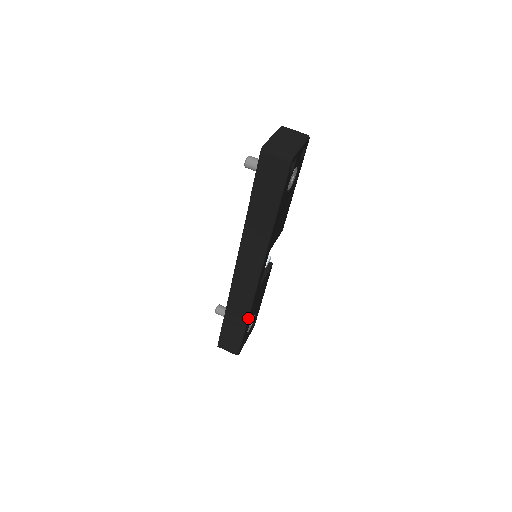
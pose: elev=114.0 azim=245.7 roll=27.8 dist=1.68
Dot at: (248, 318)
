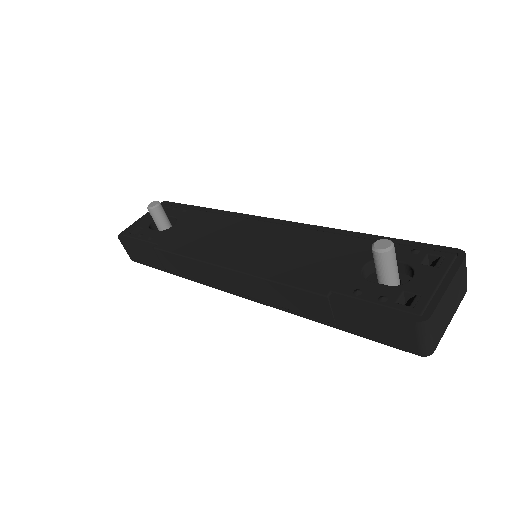
Dot at: (181, 276)
